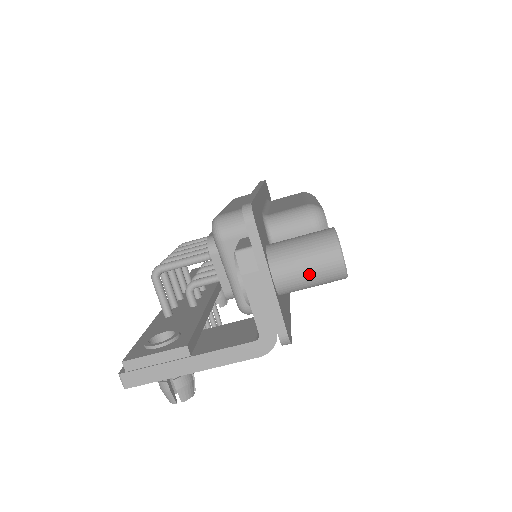
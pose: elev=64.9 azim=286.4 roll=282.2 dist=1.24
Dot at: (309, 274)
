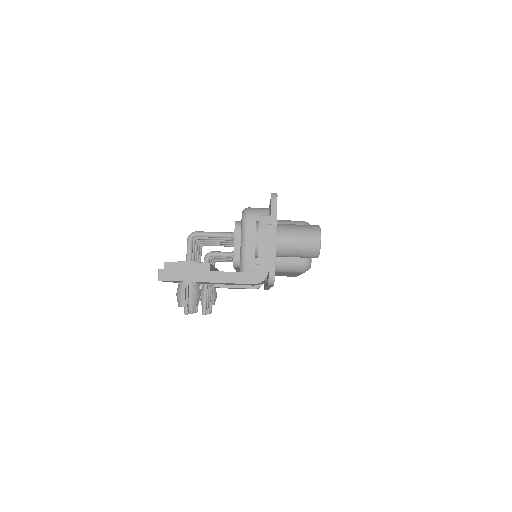
Dot at: (298, 243)
